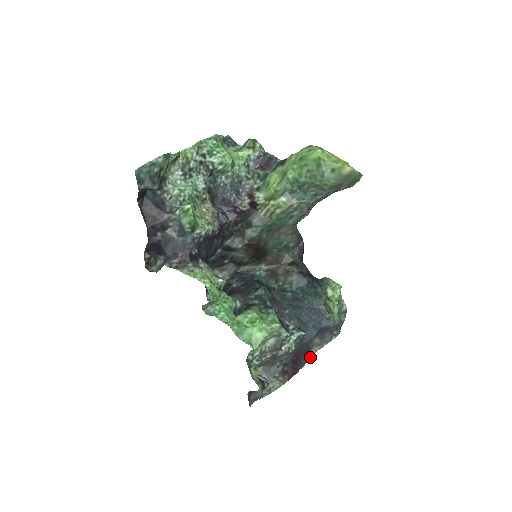
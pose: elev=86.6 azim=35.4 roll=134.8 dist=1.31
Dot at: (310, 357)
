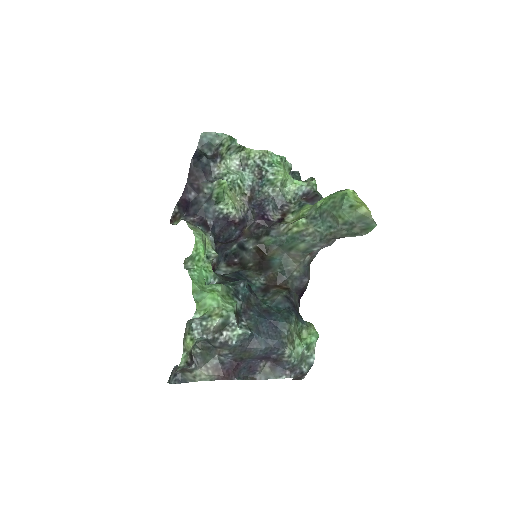
Dot at: (251, 379)
